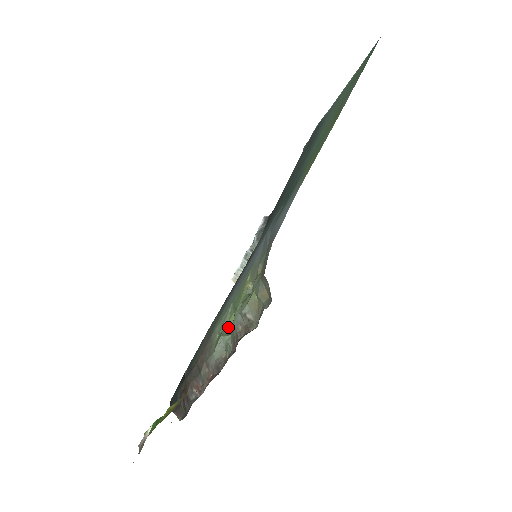
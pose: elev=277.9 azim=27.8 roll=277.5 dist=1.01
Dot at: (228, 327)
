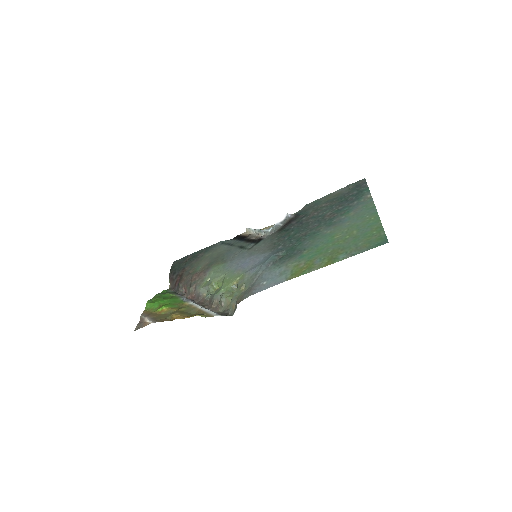
Dot at: (216, 283)
